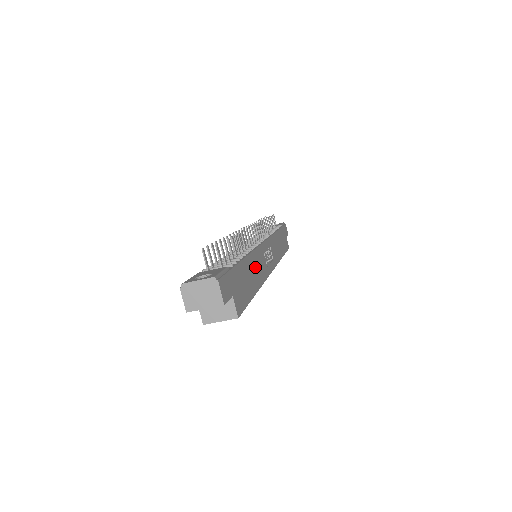
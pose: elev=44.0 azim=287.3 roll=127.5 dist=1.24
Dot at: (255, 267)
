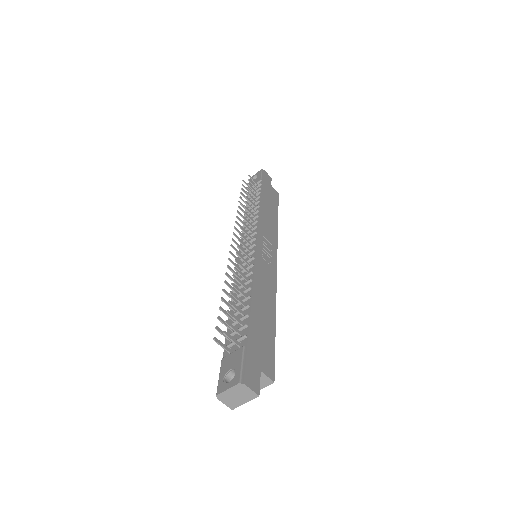
Dot at: (263, 294)
